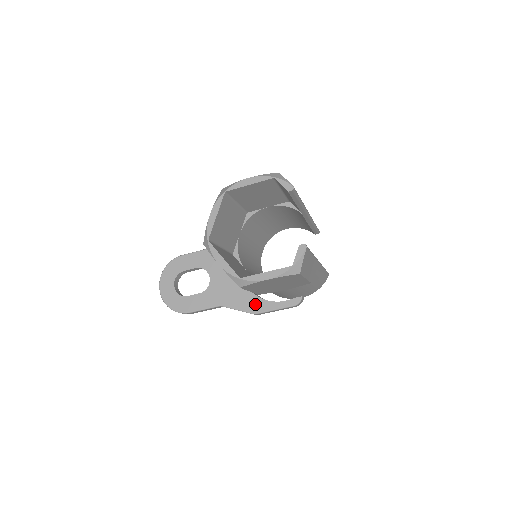
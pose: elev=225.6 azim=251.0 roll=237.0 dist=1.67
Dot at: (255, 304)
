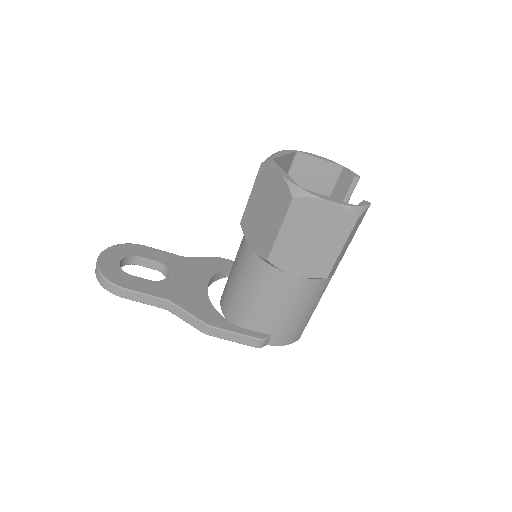
Dot at: (213, 317)
